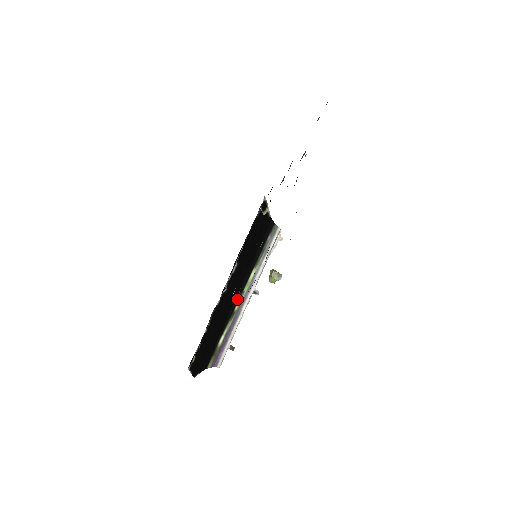
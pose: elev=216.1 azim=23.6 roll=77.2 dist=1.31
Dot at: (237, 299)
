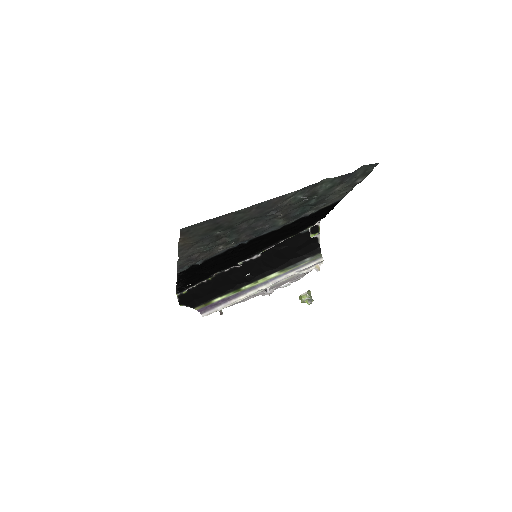
Dot at: (189, 265)
